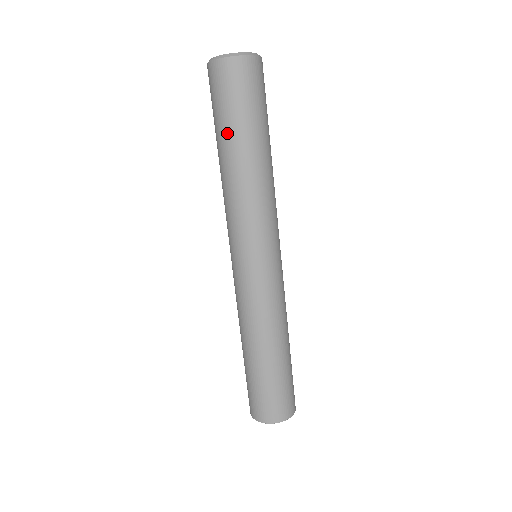
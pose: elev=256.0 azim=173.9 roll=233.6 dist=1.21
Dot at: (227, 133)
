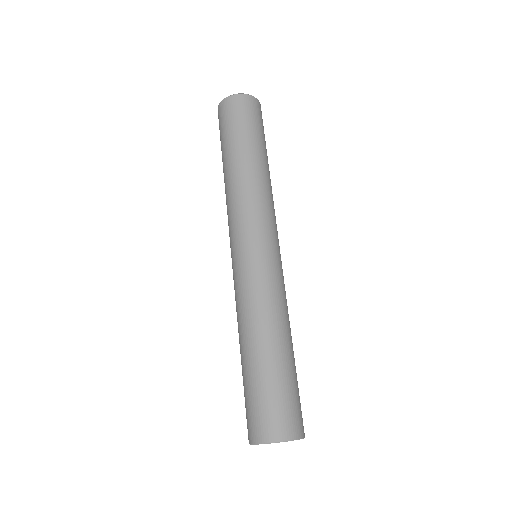
Dot at: (246, 141)
